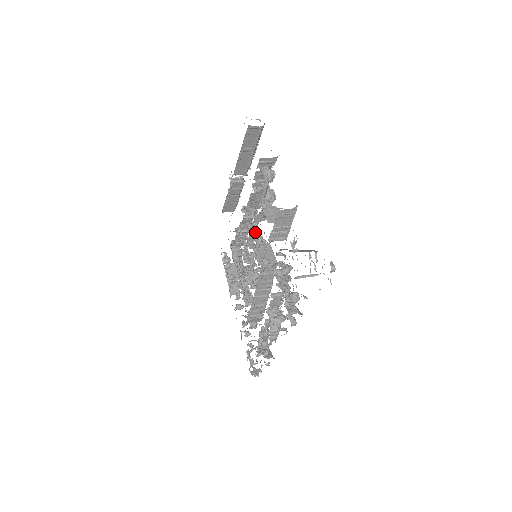
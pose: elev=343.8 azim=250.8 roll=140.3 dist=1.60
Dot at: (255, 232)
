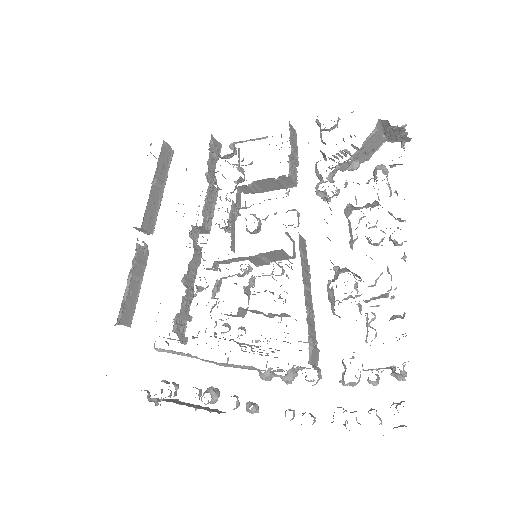
Dot at: occluded
